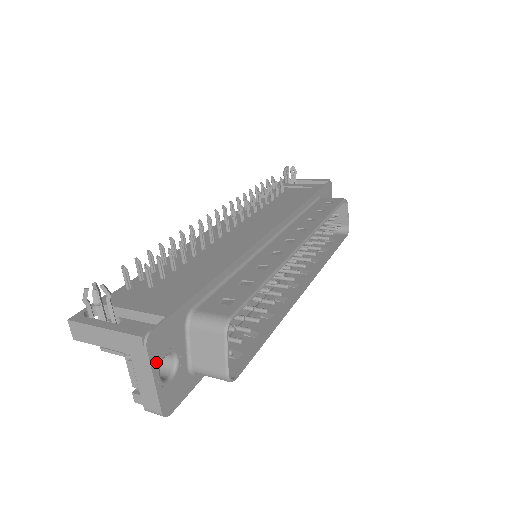
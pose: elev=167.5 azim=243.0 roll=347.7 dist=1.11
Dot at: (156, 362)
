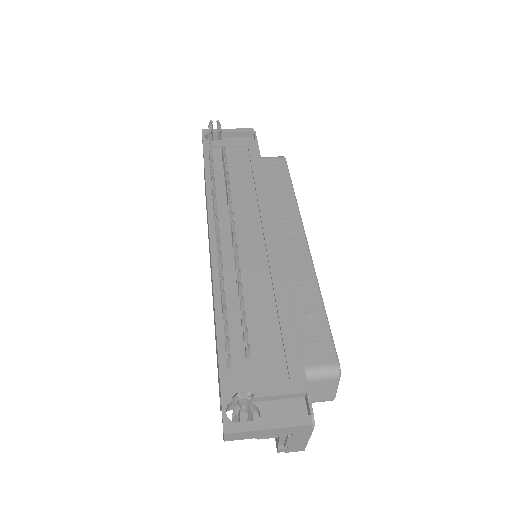
Dot at: occluded
